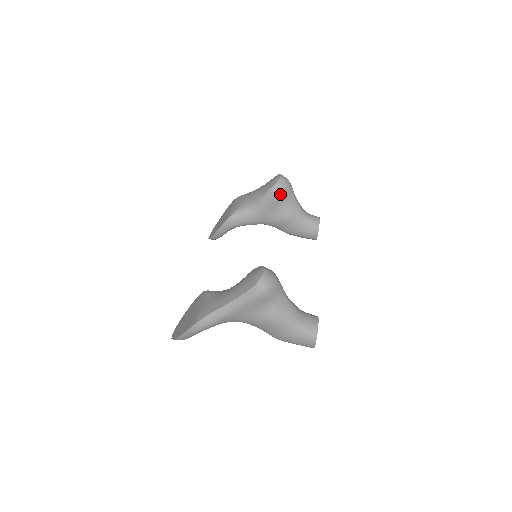
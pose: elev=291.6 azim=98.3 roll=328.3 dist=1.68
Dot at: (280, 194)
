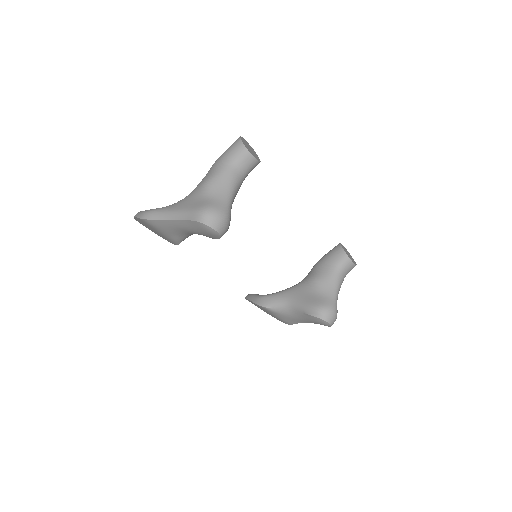
Dot at: occluded
